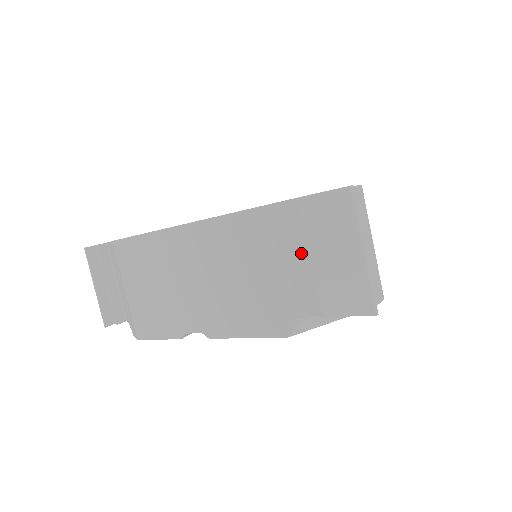
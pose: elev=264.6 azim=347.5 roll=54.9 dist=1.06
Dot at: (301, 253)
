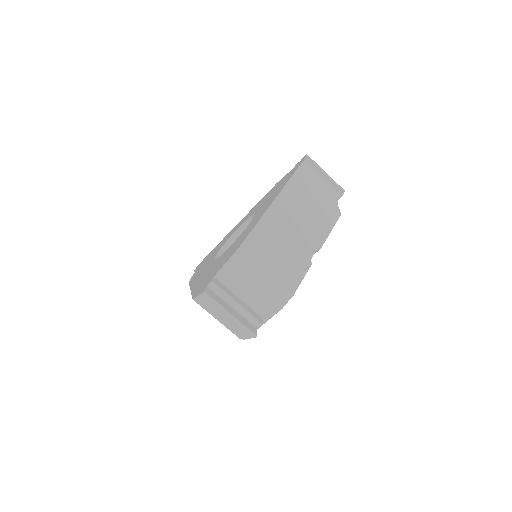
Dot at: (214, 317)
